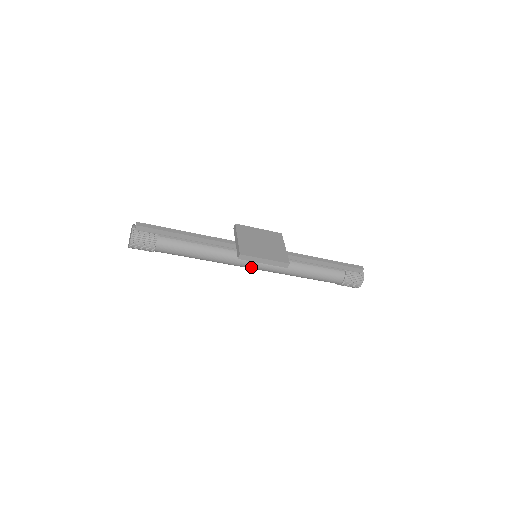
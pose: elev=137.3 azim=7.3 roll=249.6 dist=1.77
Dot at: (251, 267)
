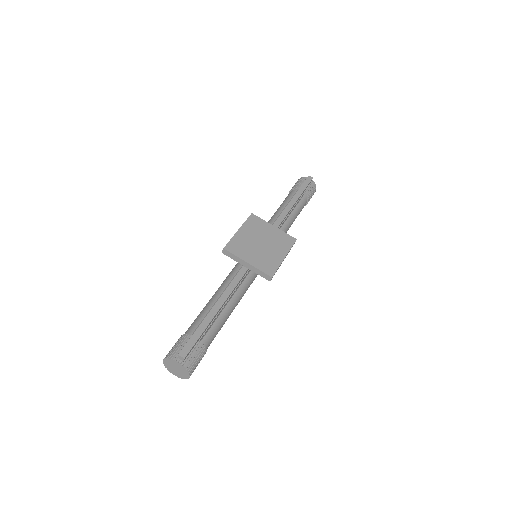
Dot at: occluded
